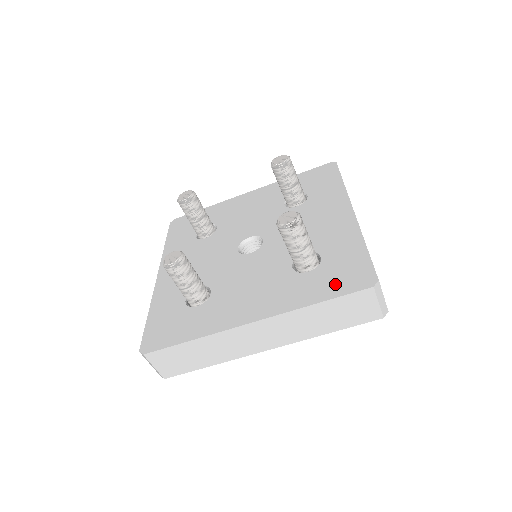
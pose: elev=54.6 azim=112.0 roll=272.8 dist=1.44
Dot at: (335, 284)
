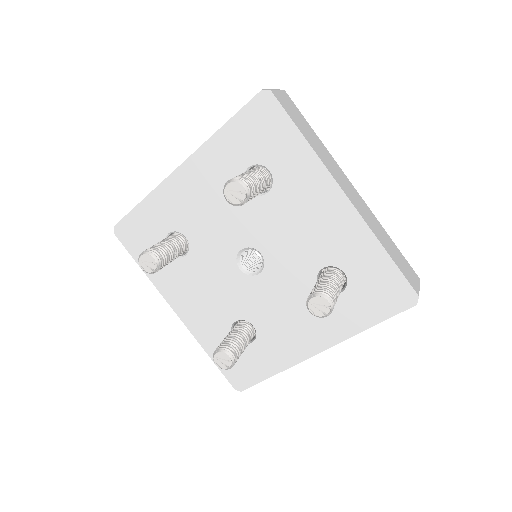
Dot at: (377, 306)
